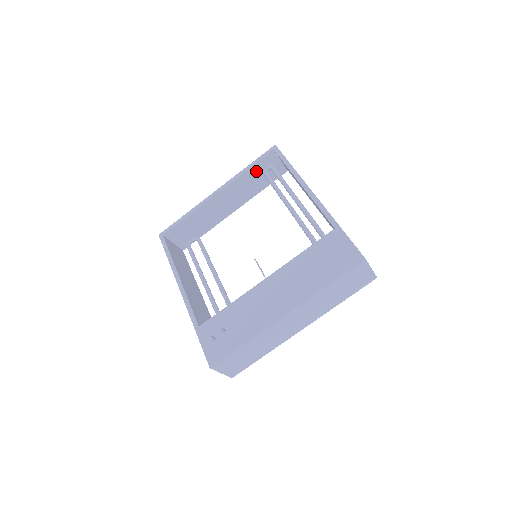
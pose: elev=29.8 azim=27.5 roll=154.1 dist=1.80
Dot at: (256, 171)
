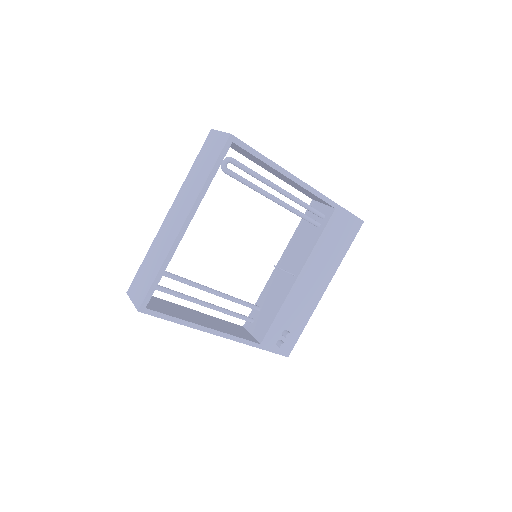
Dot at: occluded
